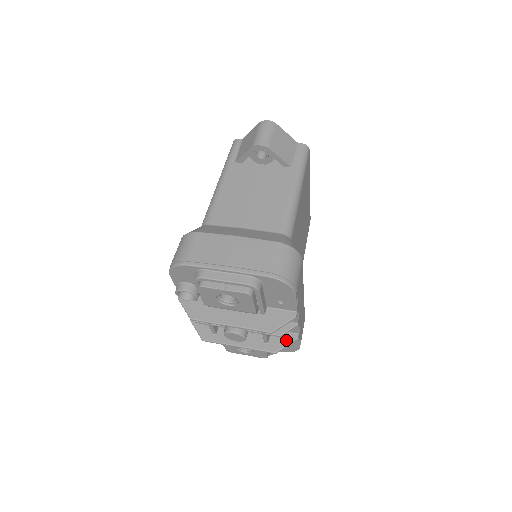
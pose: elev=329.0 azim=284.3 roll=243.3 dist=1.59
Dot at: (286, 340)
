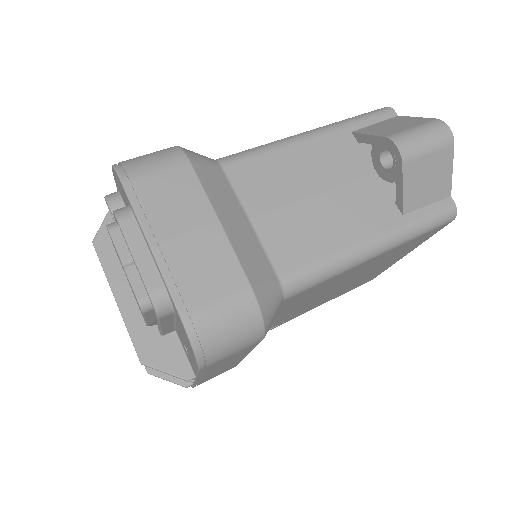
Dot at: occluded
